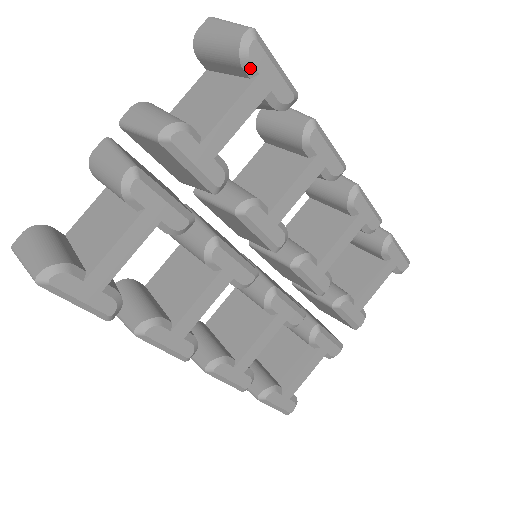
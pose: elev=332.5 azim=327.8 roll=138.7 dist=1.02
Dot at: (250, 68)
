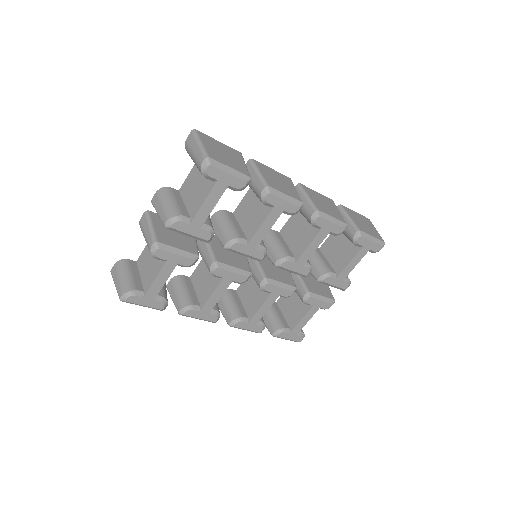
Dot at: (211, 178)
